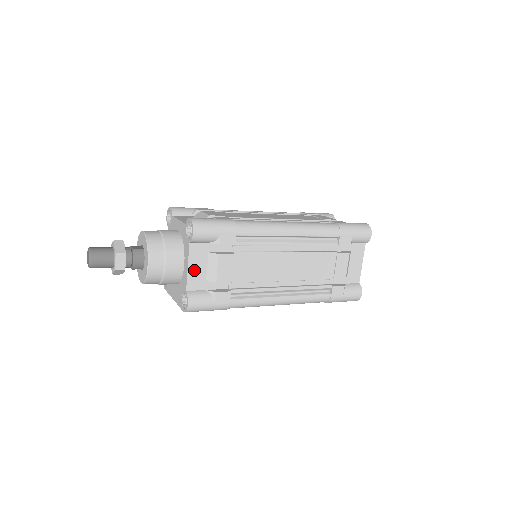
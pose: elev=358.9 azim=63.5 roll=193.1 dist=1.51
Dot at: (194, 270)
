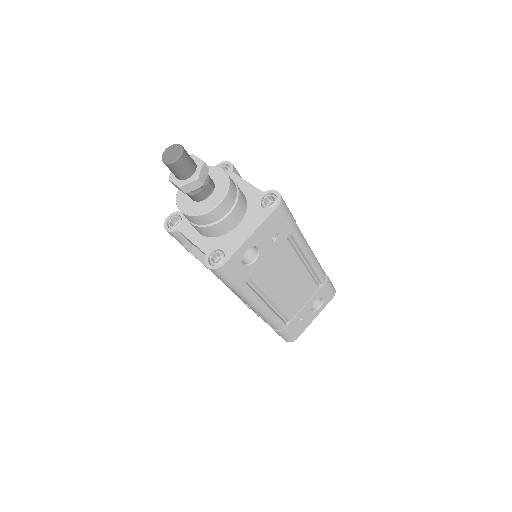
Dot at: occluded
